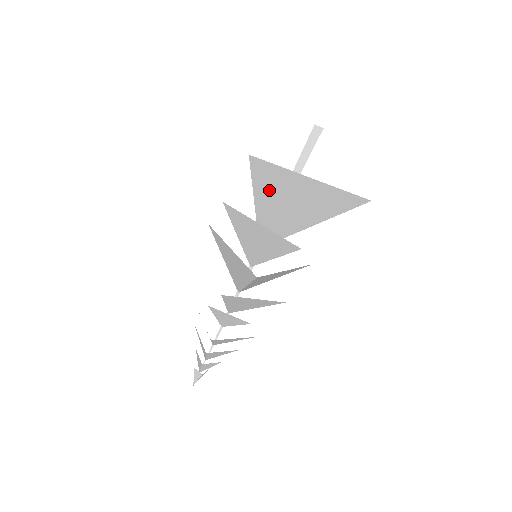
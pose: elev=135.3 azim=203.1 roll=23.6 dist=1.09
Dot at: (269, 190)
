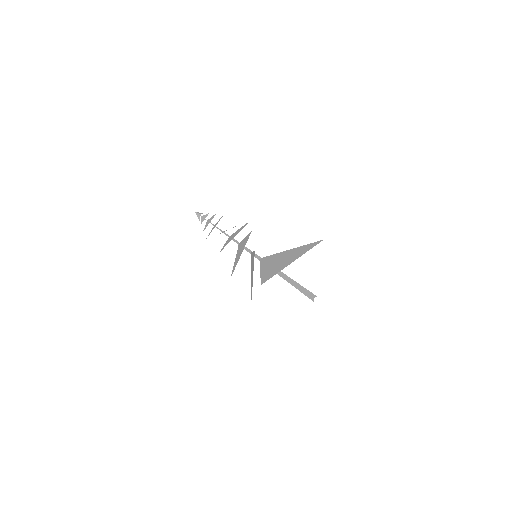
Dot at: occluded
